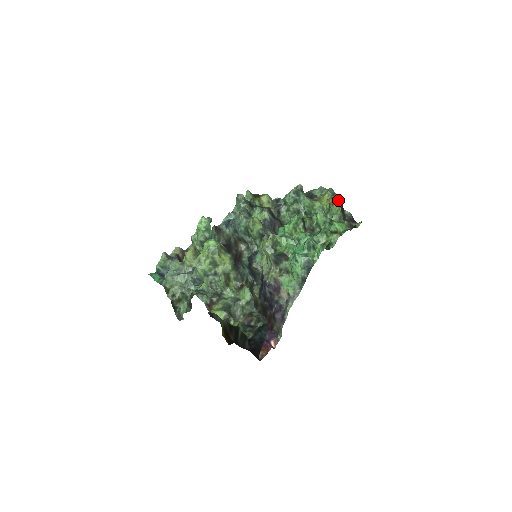
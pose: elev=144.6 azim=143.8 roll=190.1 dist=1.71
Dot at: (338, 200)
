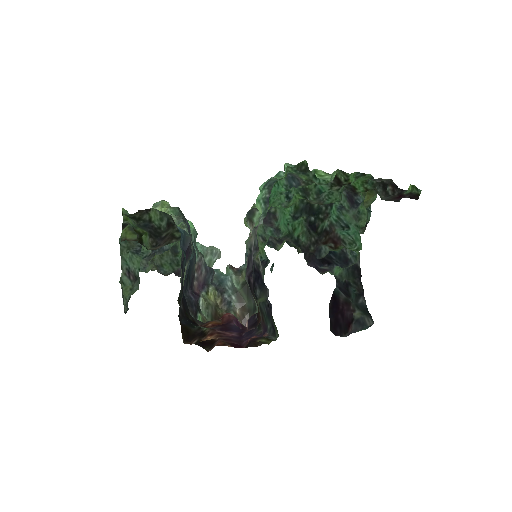
Dot at: occluded
